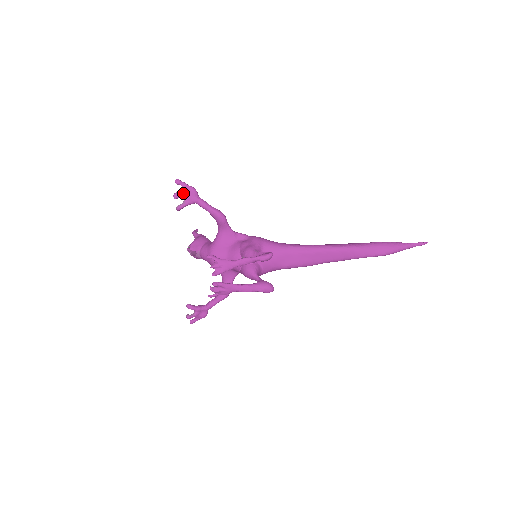
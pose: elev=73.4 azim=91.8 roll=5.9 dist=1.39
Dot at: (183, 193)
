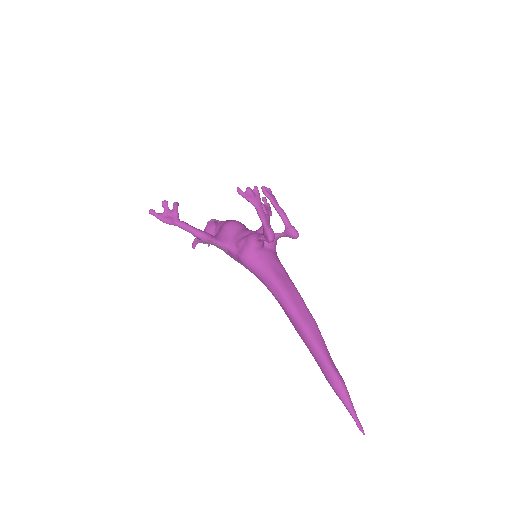
Dot at: (267, 205)
